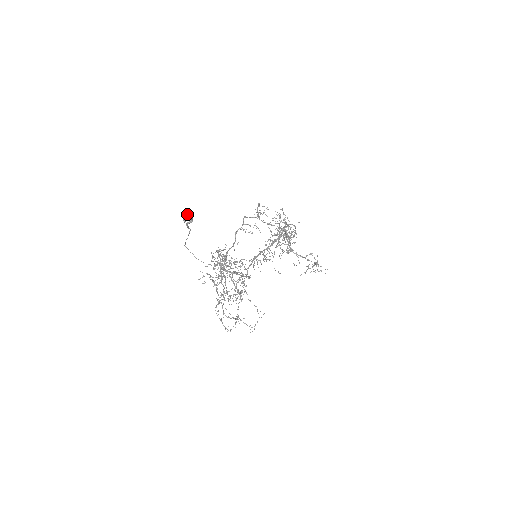
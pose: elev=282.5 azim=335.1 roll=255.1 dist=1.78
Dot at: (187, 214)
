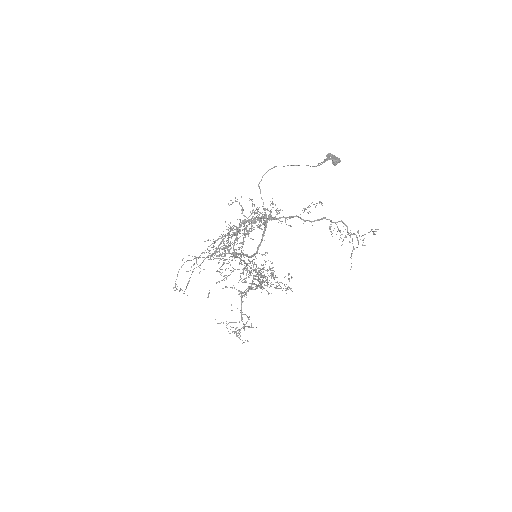
Dot at: occluded
